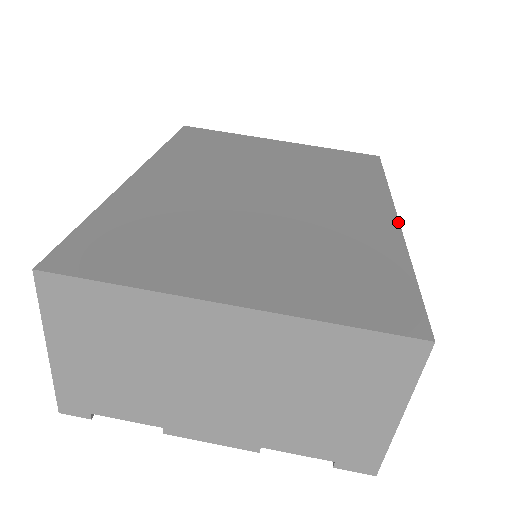
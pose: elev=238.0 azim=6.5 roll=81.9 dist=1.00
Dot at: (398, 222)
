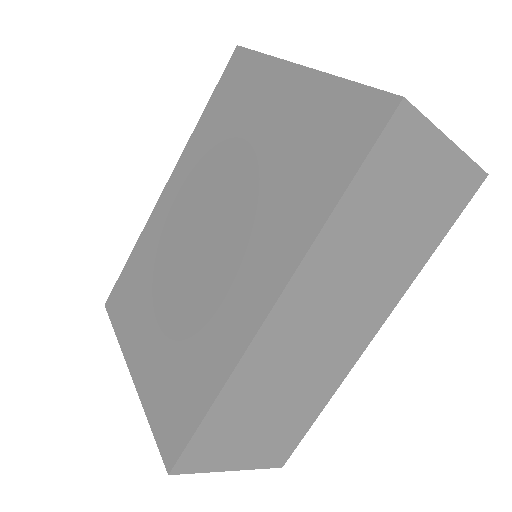
Dot at: (261, 323)
